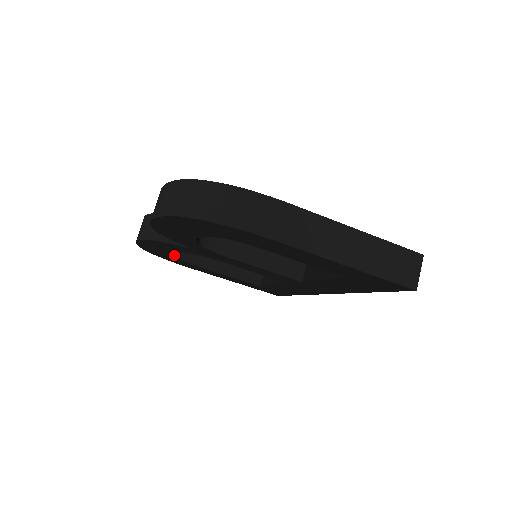
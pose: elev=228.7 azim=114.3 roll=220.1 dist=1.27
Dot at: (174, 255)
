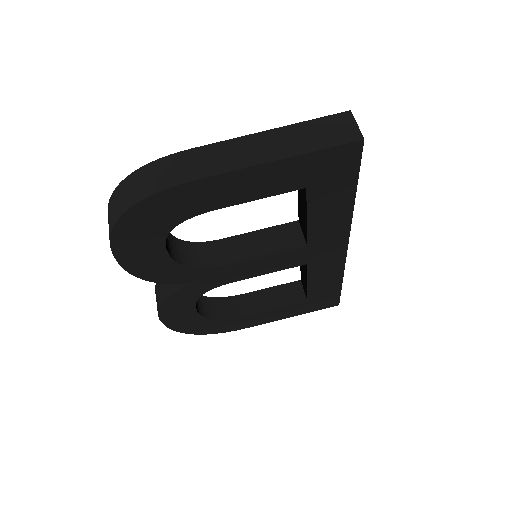
Dot at: (205, 317)
